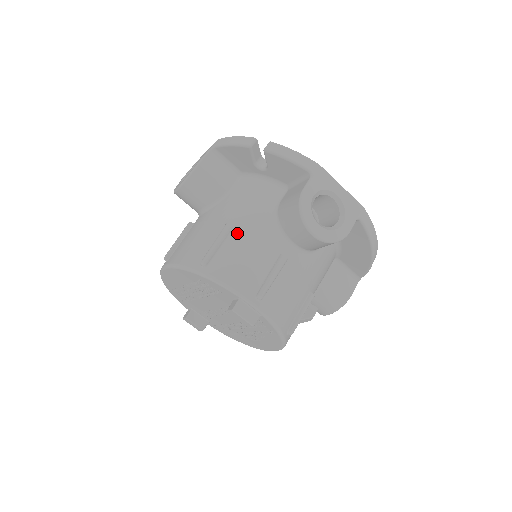
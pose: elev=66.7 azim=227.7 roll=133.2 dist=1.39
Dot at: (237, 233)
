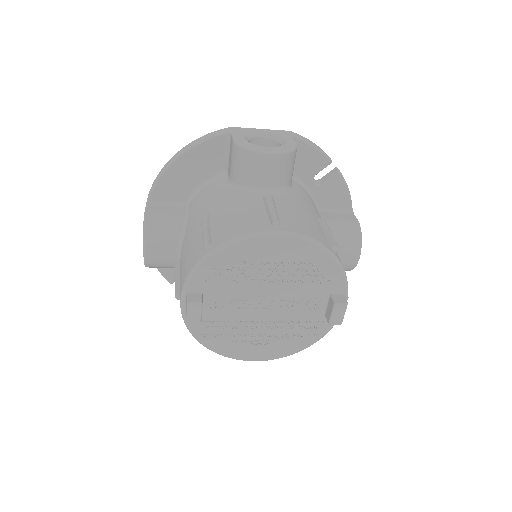
Dot at: occluded
